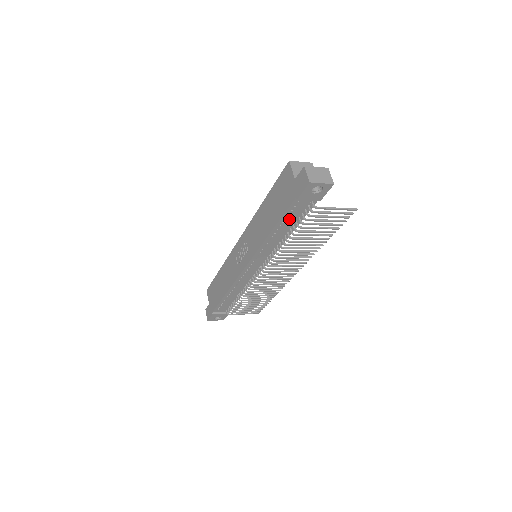
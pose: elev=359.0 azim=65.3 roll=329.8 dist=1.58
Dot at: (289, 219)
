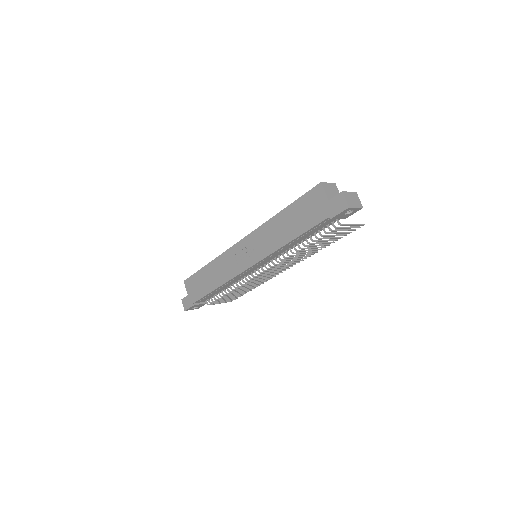
Dot at: (311, 232)
